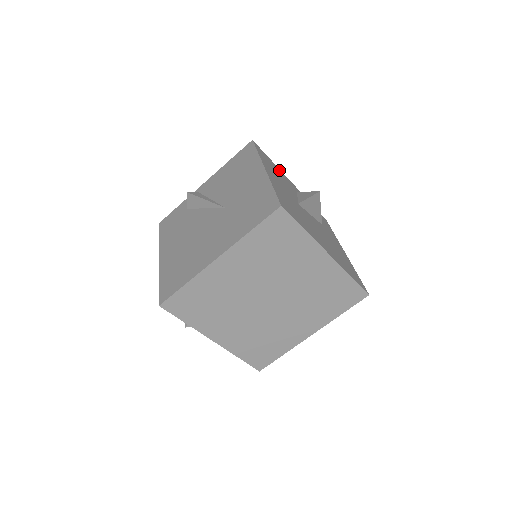
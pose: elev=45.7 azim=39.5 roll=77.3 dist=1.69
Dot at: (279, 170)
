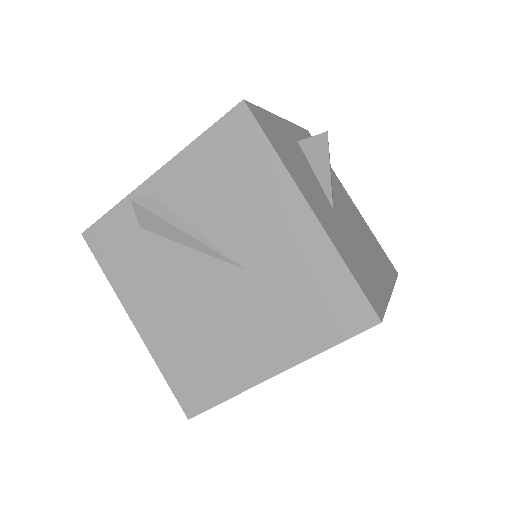
Dot at: (276, 122)
